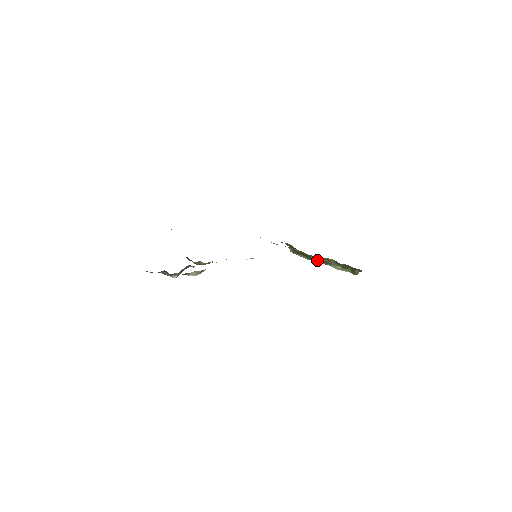
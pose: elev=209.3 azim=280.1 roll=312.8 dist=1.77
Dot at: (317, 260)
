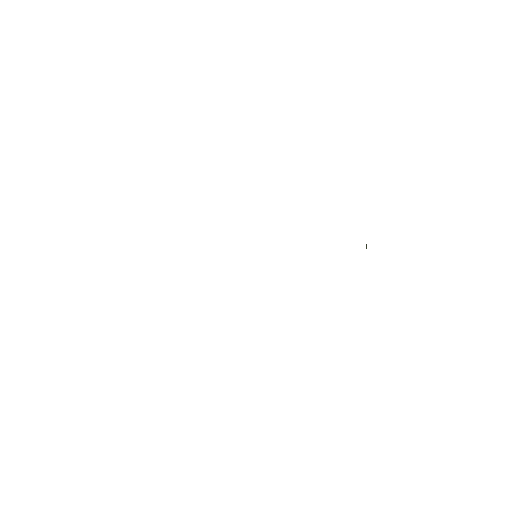
Dot at: occluded
